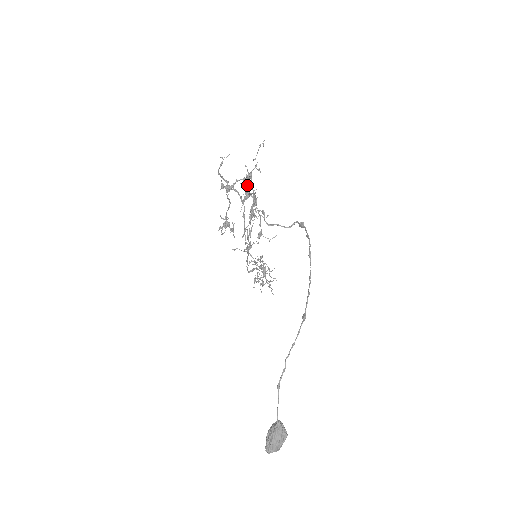
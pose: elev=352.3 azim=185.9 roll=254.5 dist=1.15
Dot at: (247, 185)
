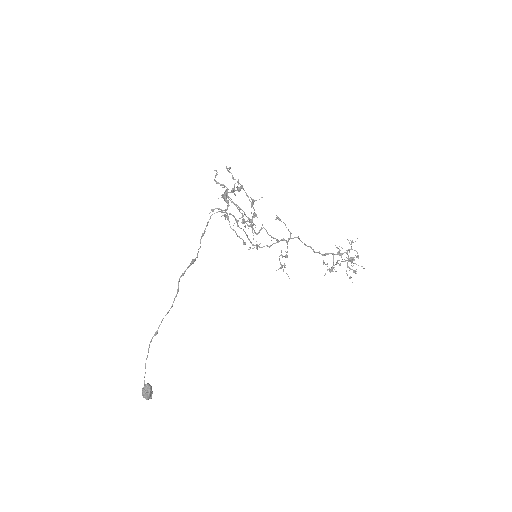
Dot at: (225, 200)
